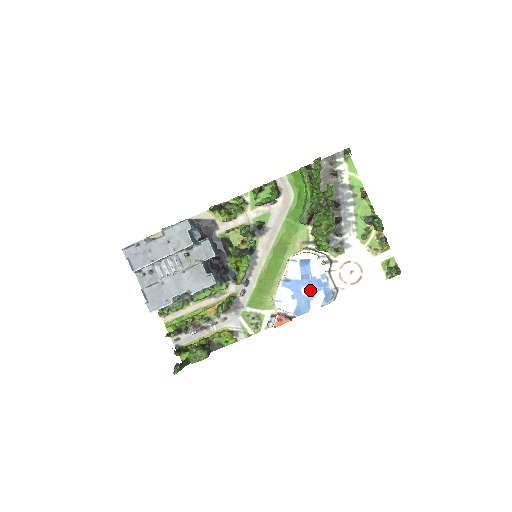
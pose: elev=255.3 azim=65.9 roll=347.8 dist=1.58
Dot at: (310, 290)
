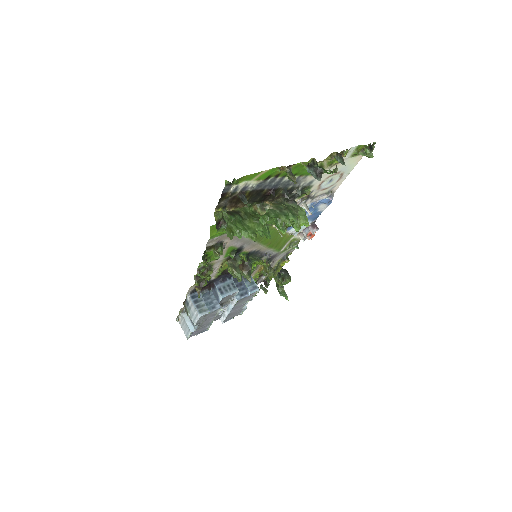
Dot at: (311, 212)
